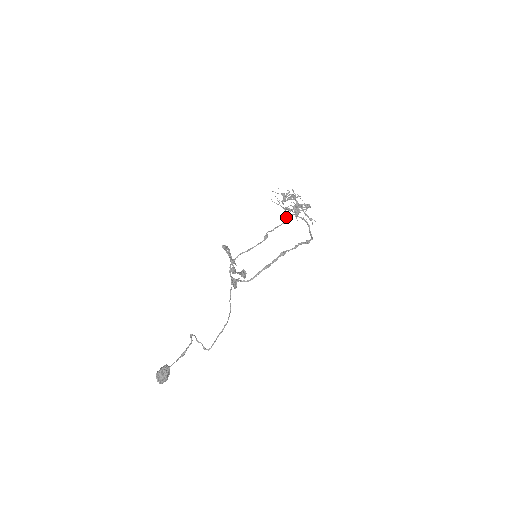
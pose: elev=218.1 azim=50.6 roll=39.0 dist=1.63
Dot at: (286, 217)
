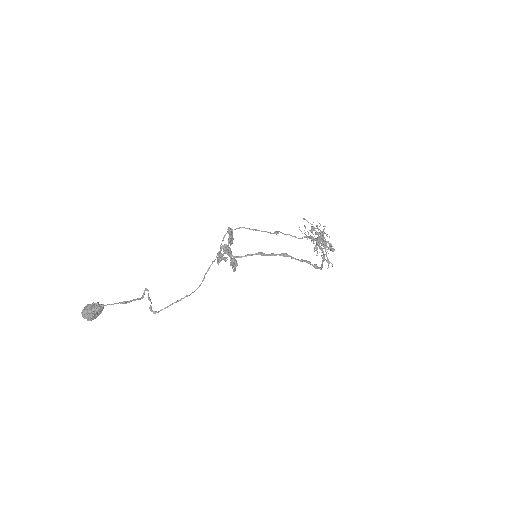
Dot at: occluded
